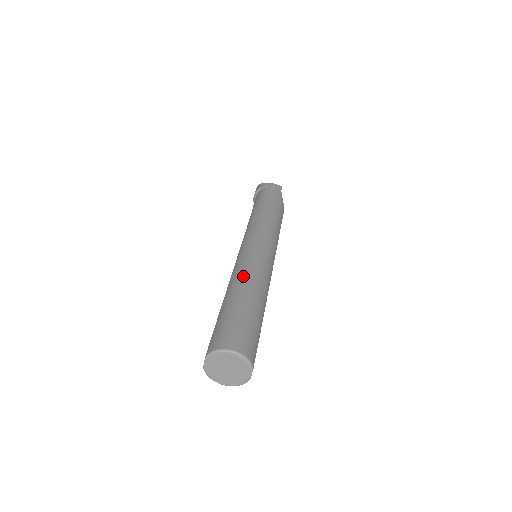
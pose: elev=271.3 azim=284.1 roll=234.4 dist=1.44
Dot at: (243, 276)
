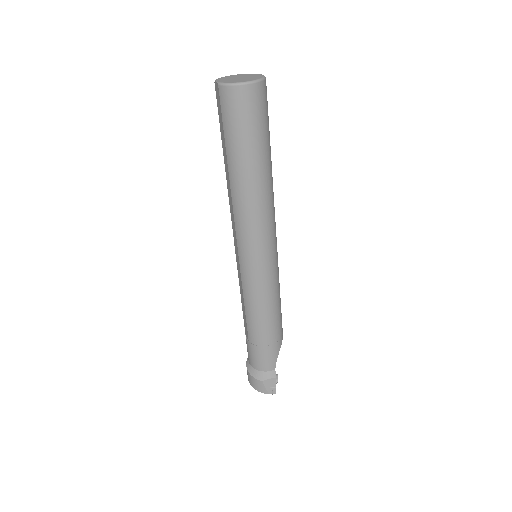
Dot at: occluded
